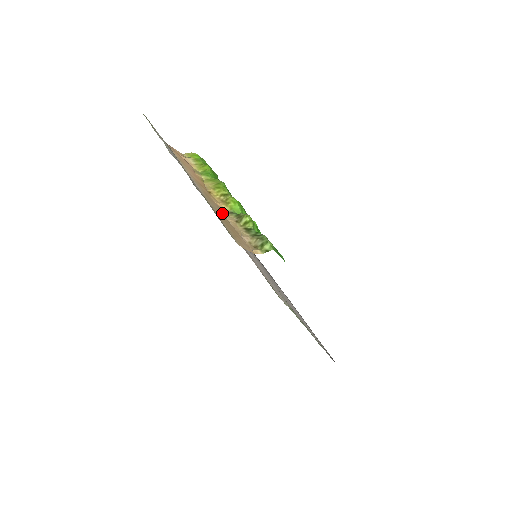
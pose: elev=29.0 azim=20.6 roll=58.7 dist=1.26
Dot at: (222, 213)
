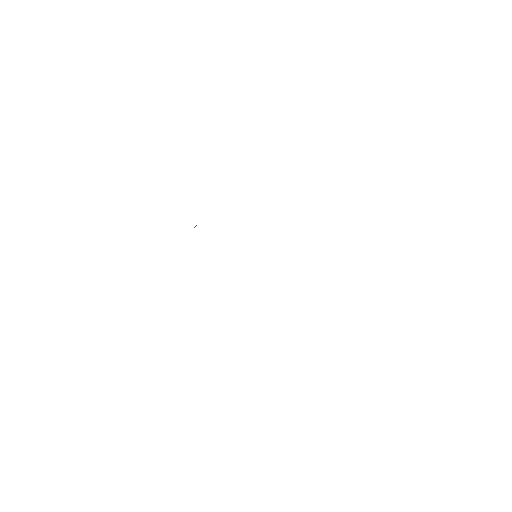
Dot at: occluded
